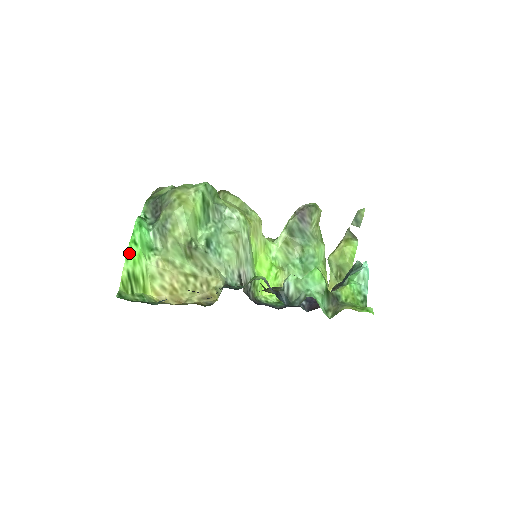
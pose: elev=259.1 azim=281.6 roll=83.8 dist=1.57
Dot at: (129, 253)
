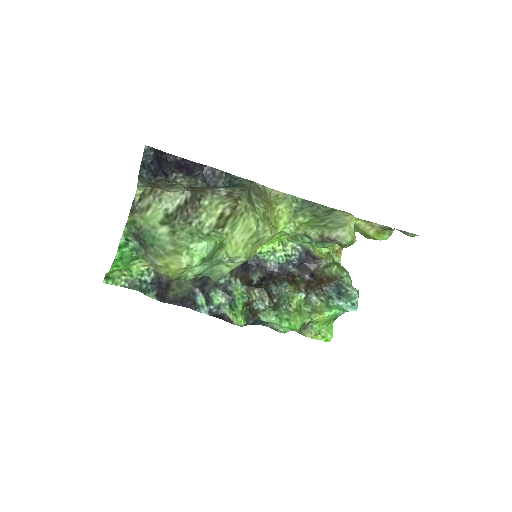
Dot at: (111, 270)
